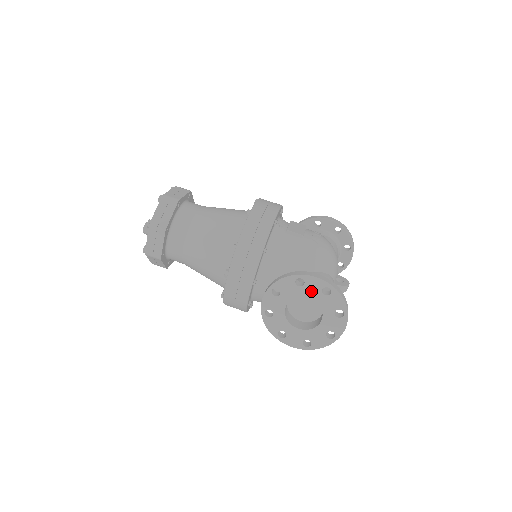
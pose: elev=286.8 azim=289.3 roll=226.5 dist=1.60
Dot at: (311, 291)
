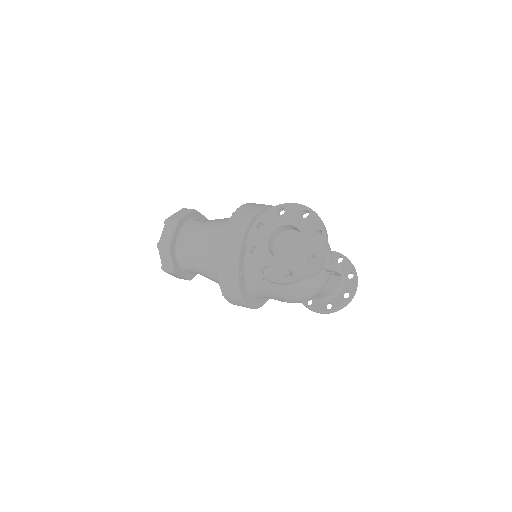
Dot at: (291, 217)
